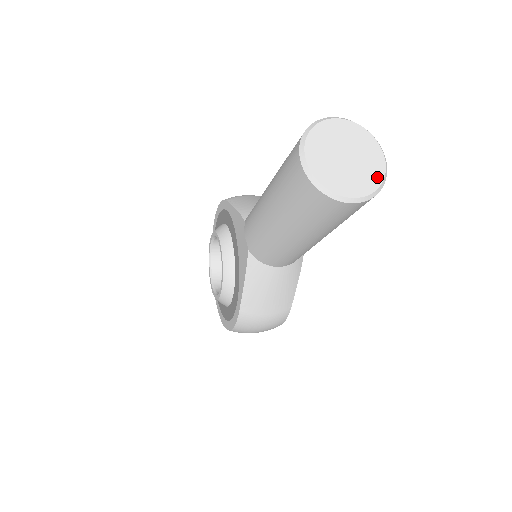
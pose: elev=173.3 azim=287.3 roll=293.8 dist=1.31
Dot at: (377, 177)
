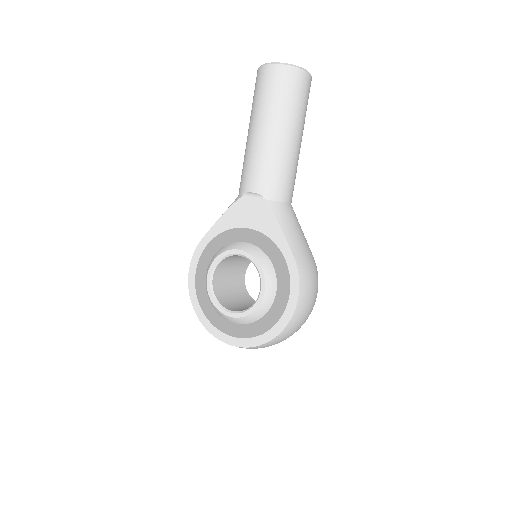
Dot at: occluded
